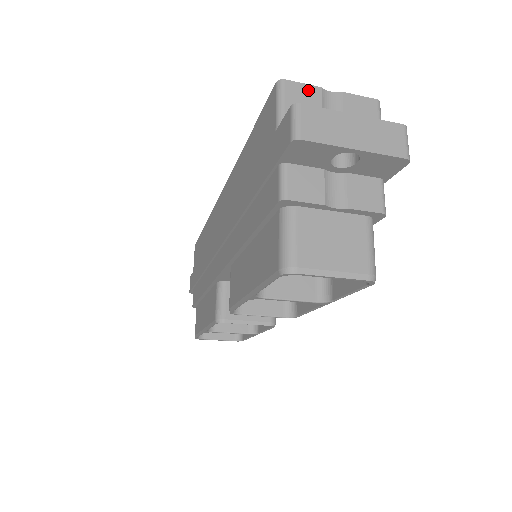
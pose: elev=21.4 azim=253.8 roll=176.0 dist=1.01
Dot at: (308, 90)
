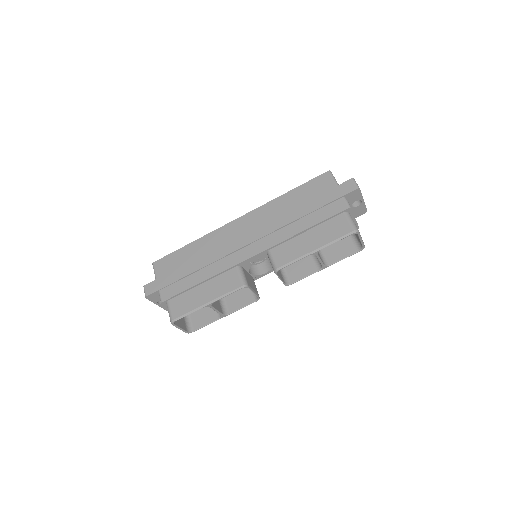
Dot at: occluded
